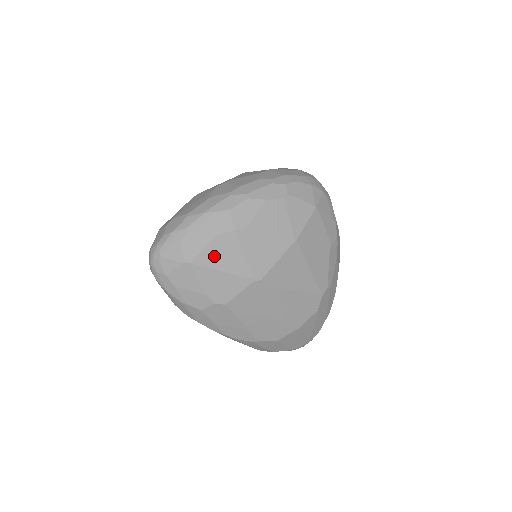
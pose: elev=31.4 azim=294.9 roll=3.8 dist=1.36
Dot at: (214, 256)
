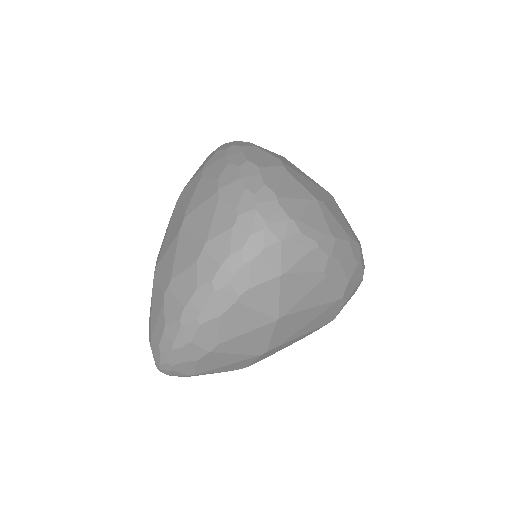
Dot at: (209, 365)
